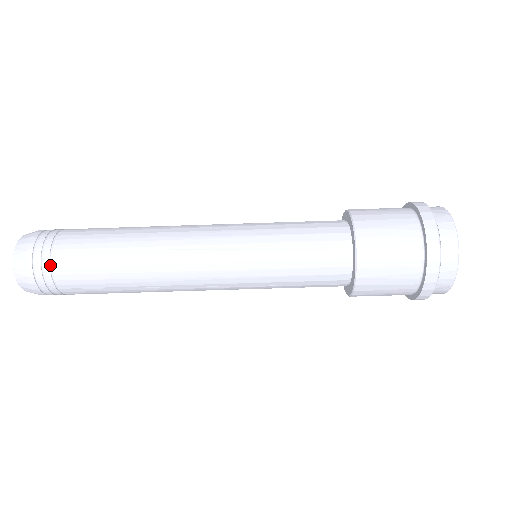
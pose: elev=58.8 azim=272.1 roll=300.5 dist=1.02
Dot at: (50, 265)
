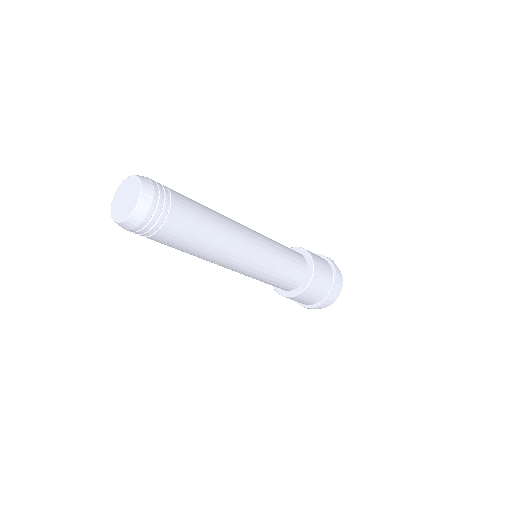
Dot at: (162, 222)
